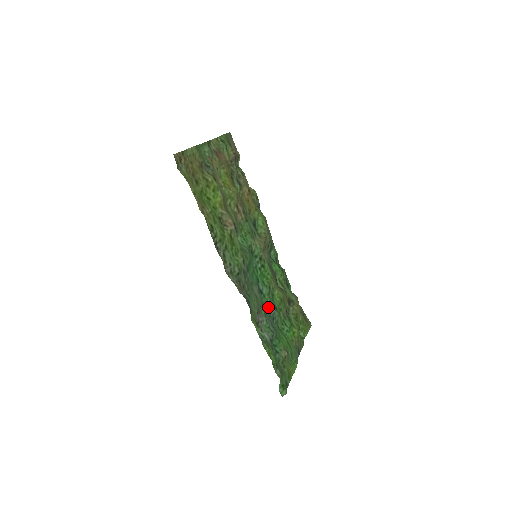
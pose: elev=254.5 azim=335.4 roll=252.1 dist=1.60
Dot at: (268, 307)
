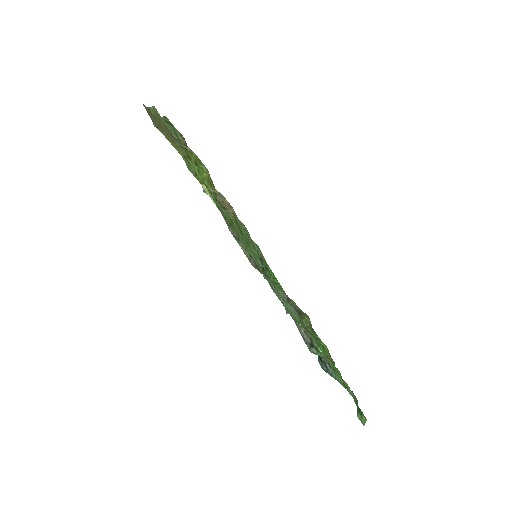
Dot at: occluded
